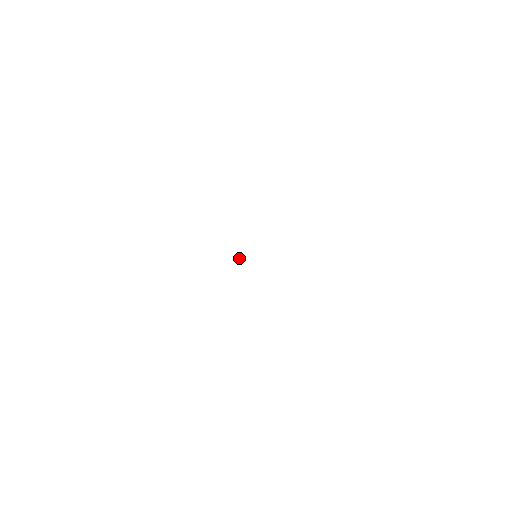
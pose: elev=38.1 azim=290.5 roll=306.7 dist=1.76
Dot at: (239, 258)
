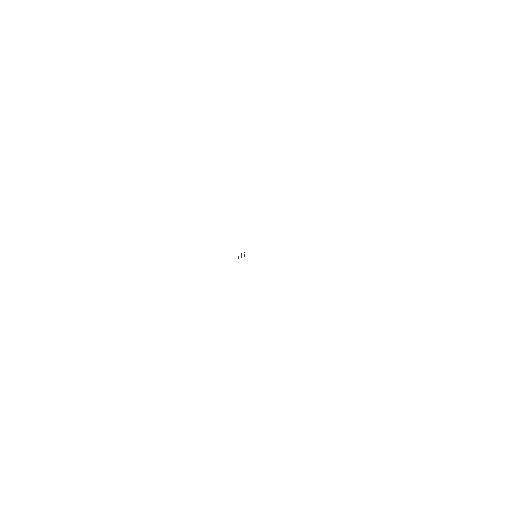
Dot at: occluded
